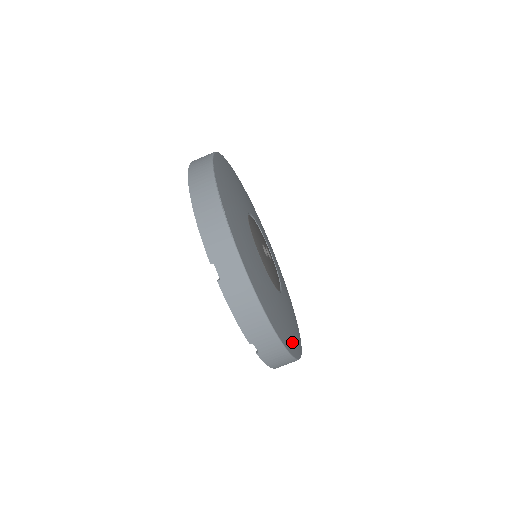
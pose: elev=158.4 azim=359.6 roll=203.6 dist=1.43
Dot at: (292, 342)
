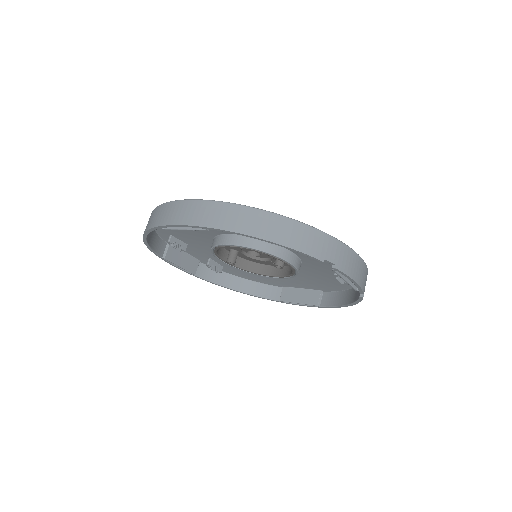
Dot at: occluded
